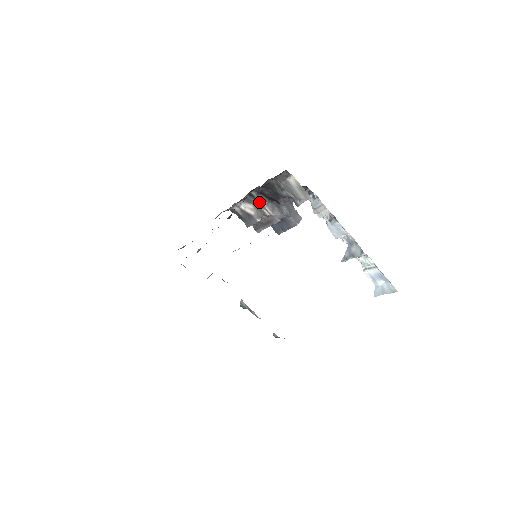
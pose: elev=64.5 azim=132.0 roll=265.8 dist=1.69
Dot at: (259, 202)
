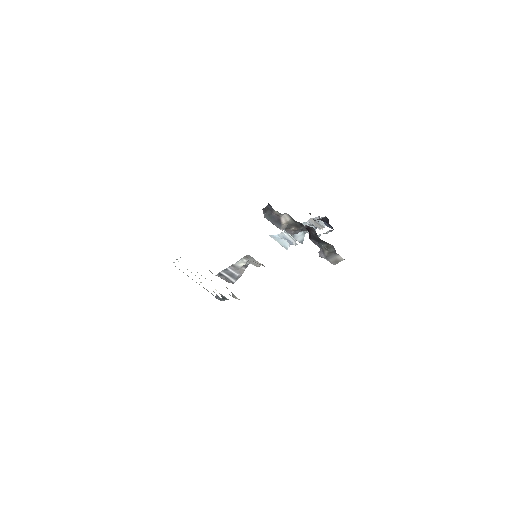
Dot at: (299, 227)
